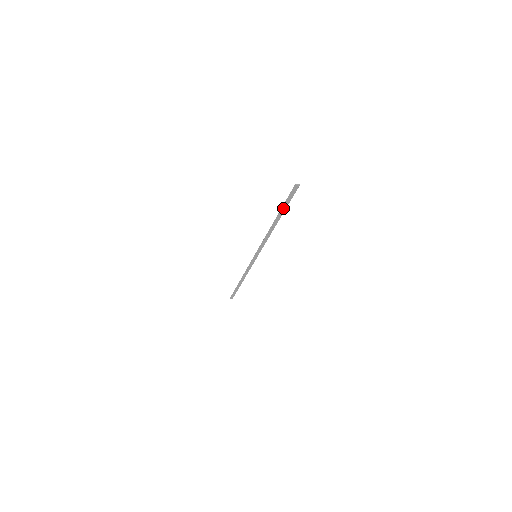
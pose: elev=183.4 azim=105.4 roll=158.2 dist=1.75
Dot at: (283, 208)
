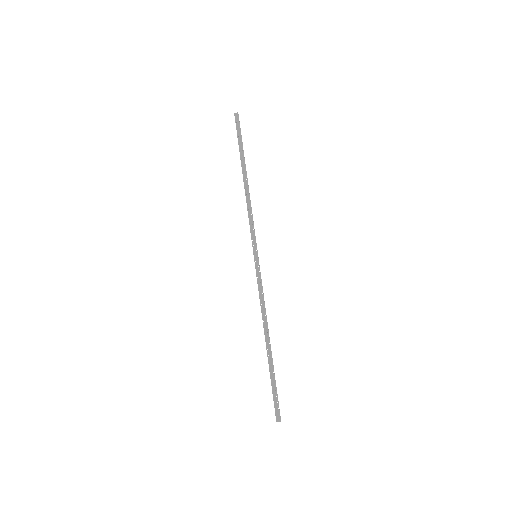
Dot at: (240, 150)
